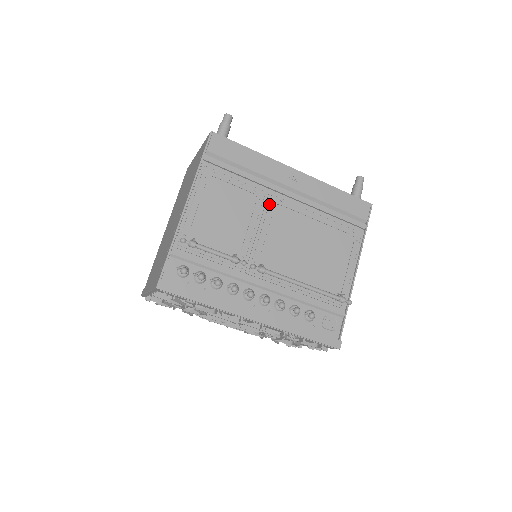
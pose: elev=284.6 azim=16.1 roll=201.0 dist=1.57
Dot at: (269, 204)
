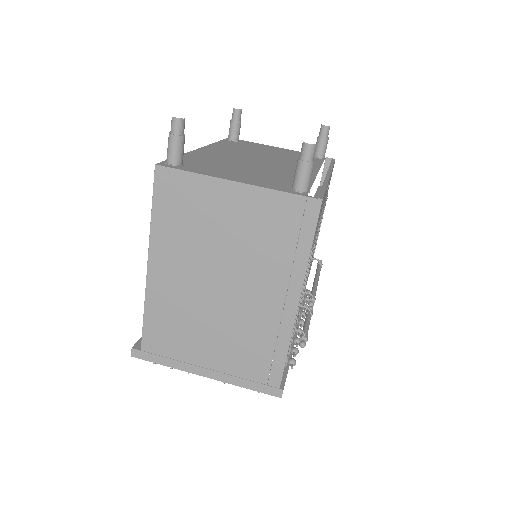
Dot at: occluded
